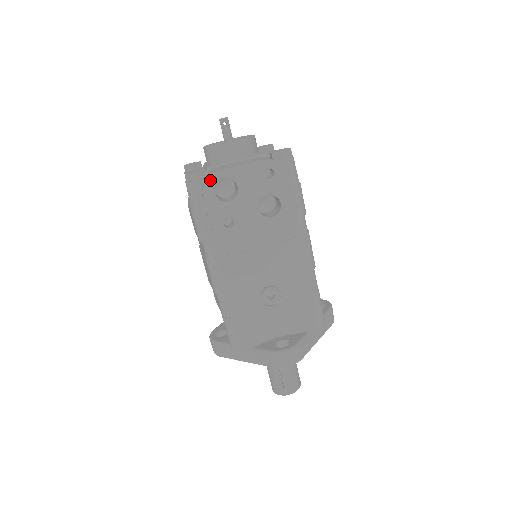
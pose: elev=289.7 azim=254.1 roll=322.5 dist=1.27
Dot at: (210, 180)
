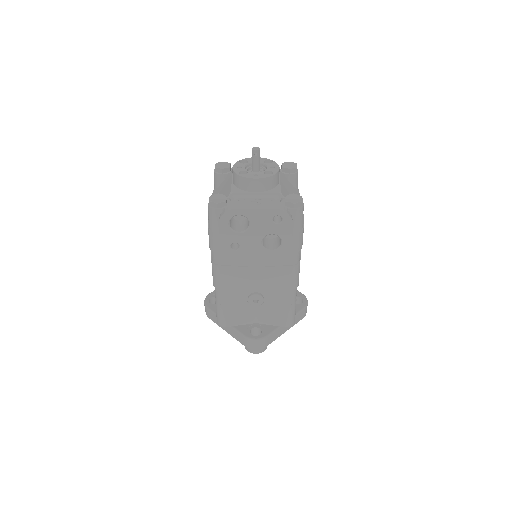
Dot at: (227, 214)
